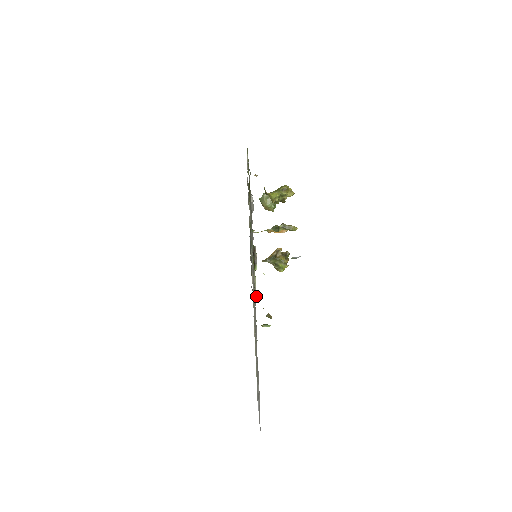
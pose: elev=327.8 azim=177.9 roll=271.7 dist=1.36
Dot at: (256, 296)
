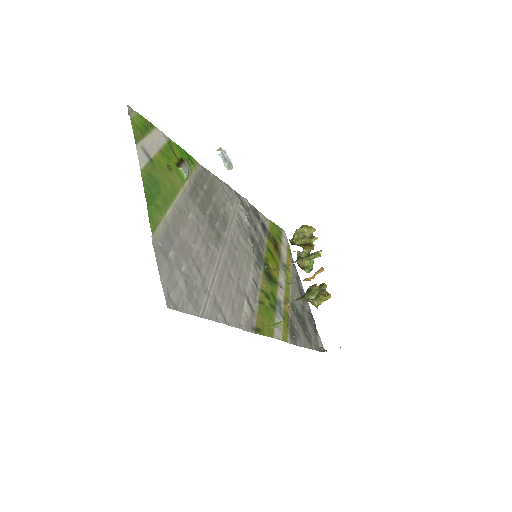
Dot at: (135, 126)
